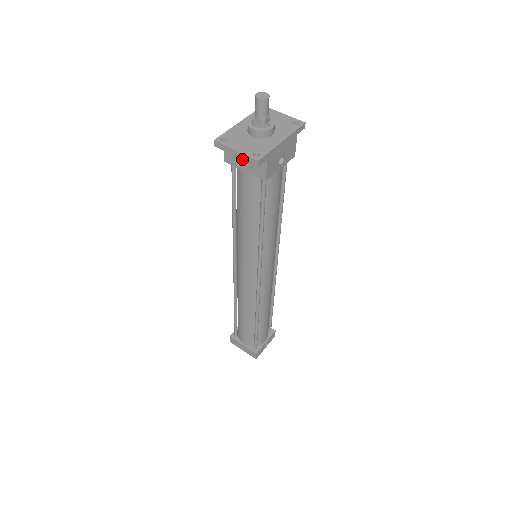
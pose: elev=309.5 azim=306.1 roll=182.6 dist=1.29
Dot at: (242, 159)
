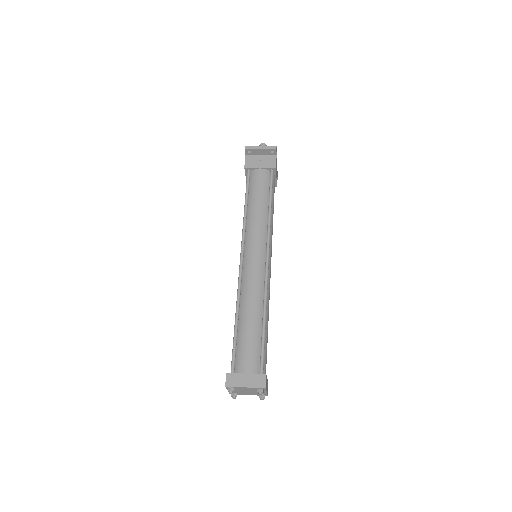
Dot at: (259, 161)
